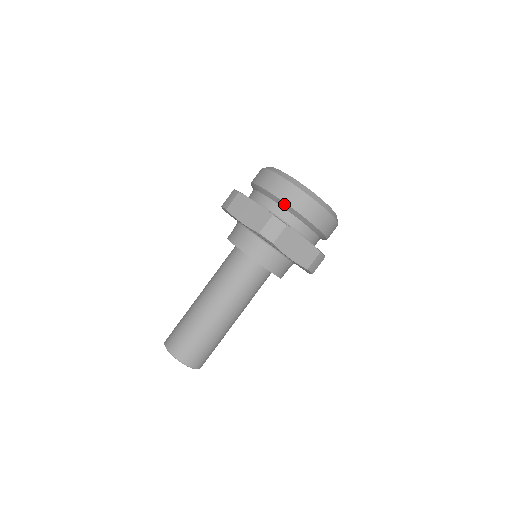
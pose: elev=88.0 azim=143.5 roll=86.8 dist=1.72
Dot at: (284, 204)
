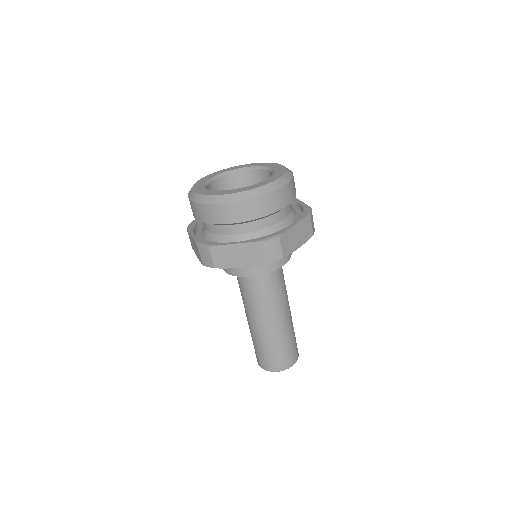
Dot at: (255, 220)
